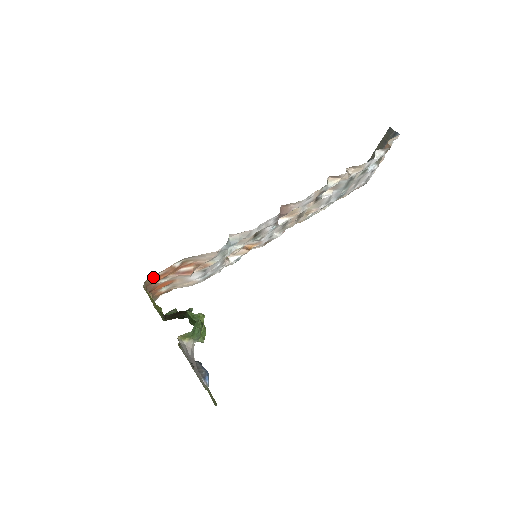
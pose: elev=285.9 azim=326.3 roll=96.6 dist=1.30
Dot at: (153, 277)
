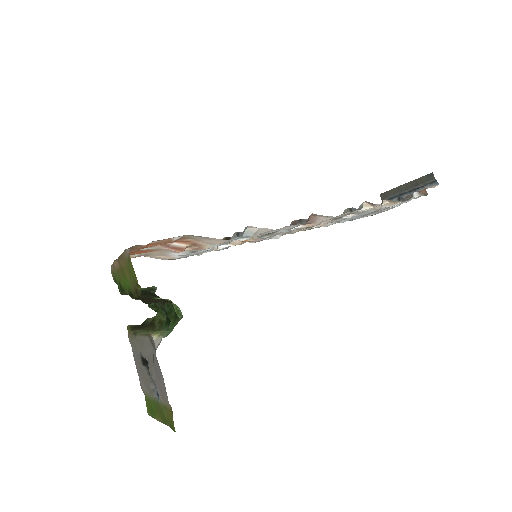
Dot at: (144, 245)
